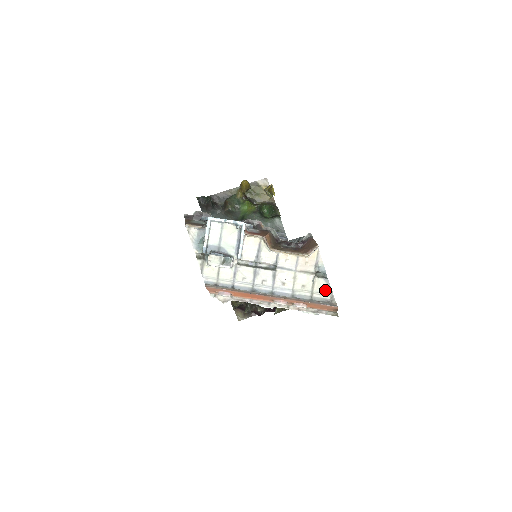
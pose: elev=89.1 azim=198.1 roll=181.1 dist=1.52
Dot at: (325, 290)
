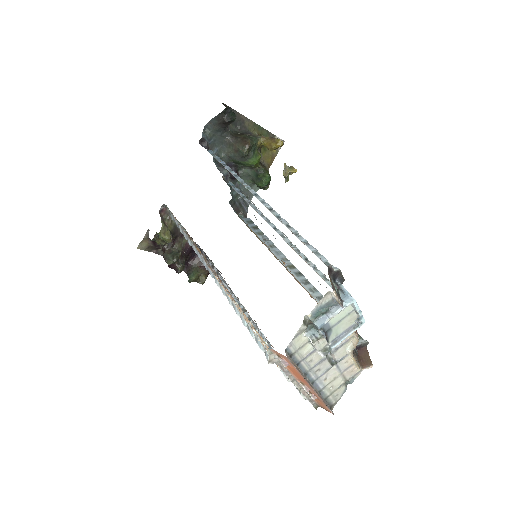
Dot at: (338, 396)
